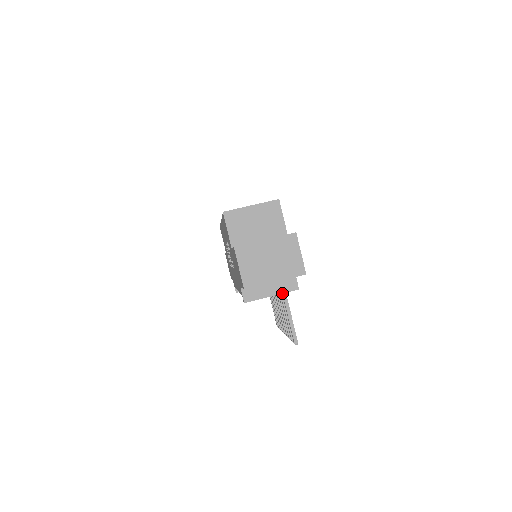
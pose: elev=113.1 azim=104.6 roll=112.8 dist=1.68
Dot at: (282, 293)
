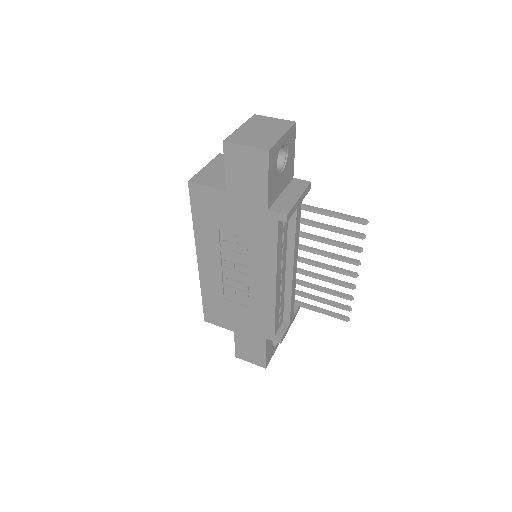
Dot at: (303, 191)
